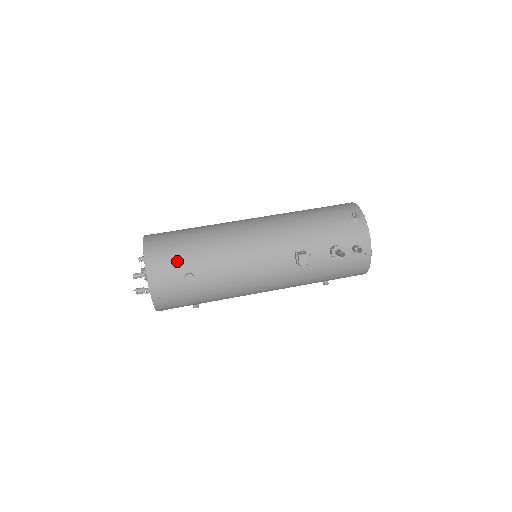
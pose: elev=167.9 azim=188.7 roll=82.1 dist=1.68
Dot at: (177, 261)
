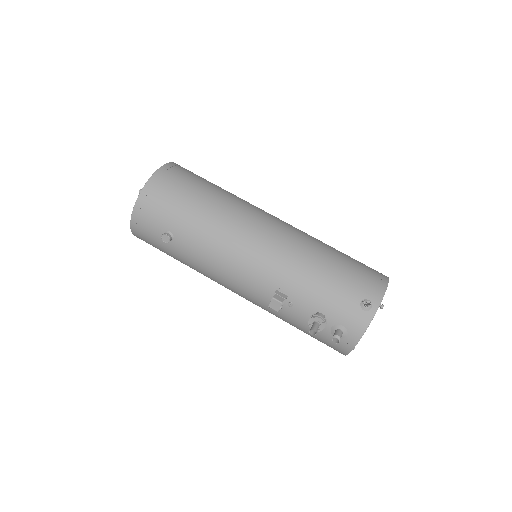
Dot at: (166, 215)
